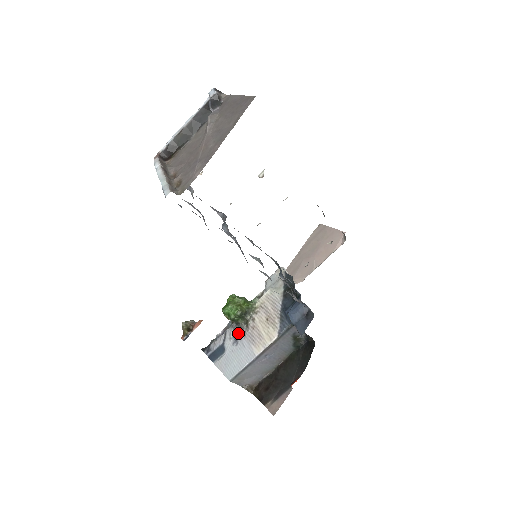
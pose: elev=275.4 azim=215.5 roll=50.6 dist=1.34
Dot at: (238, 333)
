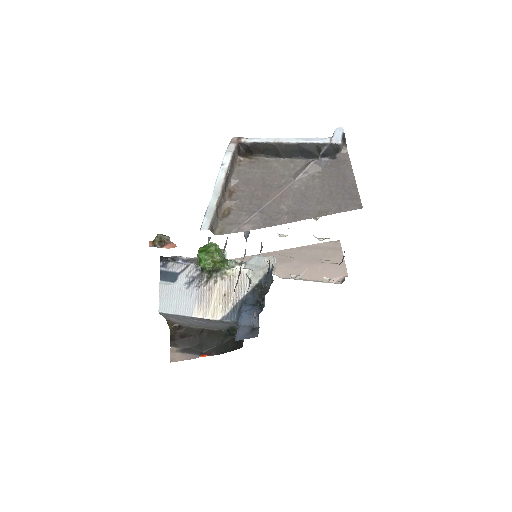
Dot at: (196, 279)
